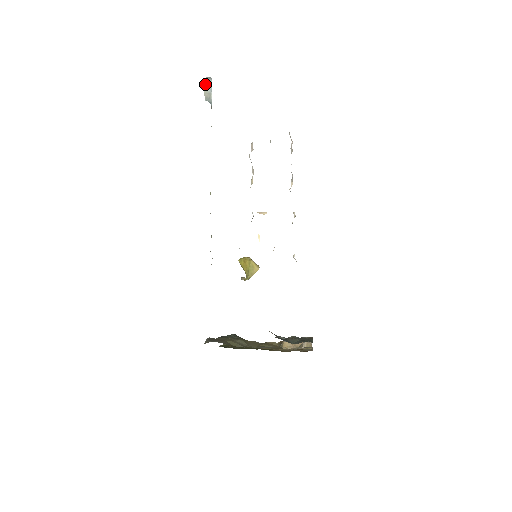
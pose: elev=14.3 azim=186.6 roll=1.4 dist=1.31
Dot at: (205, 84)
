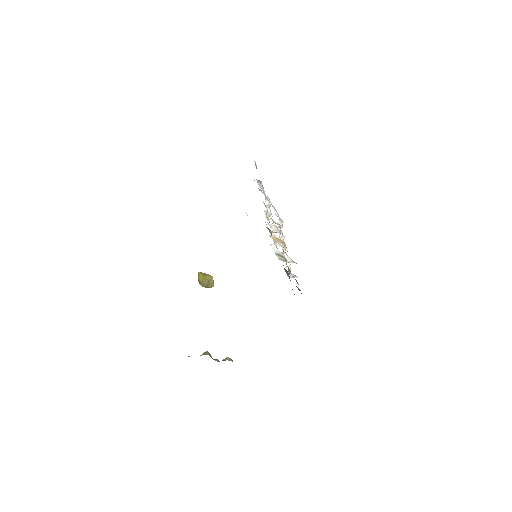
Dot at: (255, 162)
